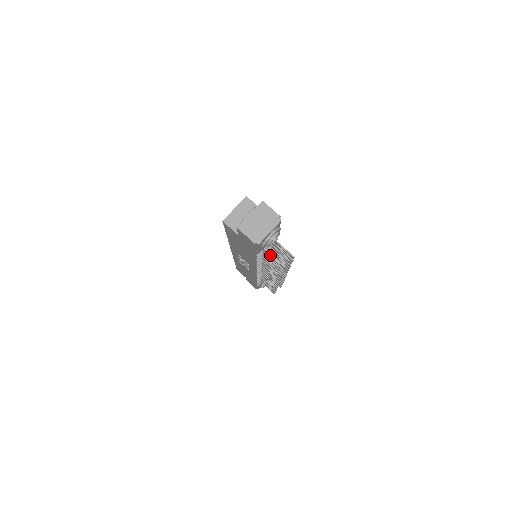
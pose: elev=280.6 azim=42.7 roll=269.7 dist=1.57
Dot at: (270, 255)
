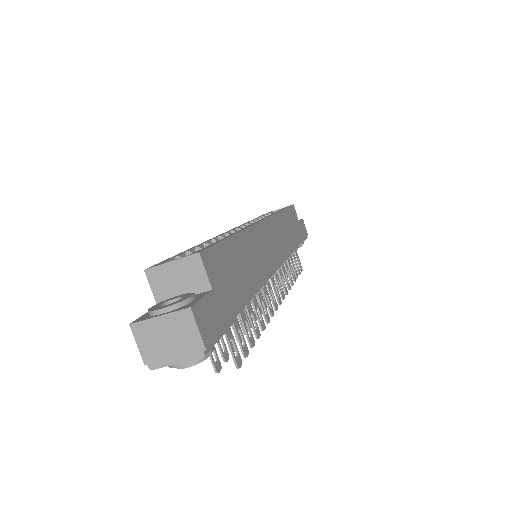
Dot at: occluded
